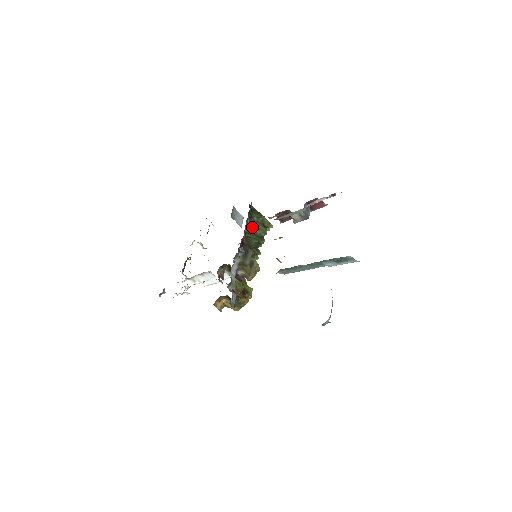
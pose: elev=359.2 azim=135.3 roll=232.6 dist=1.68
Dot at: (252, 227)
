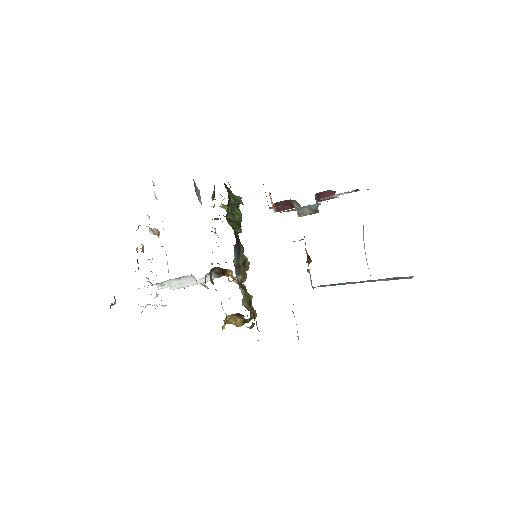
Dot at: (231, 212)
